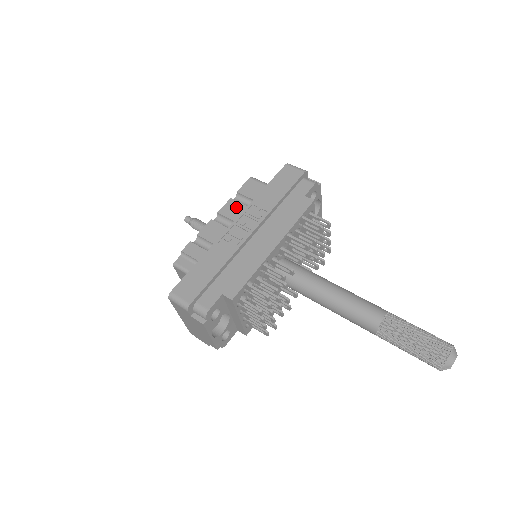
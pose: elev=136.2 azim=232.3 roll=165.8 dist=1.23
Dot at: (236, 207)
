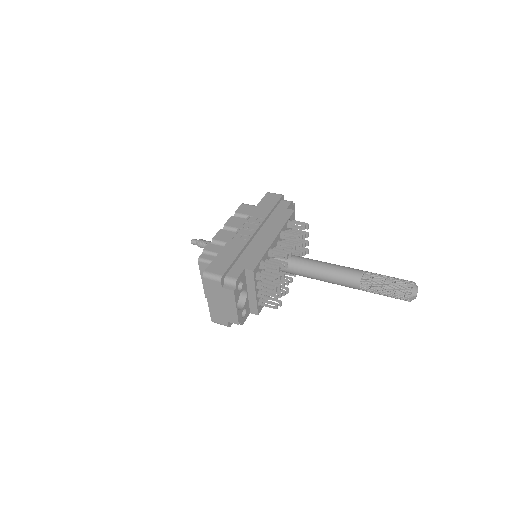
Dot at: (237, 220)
